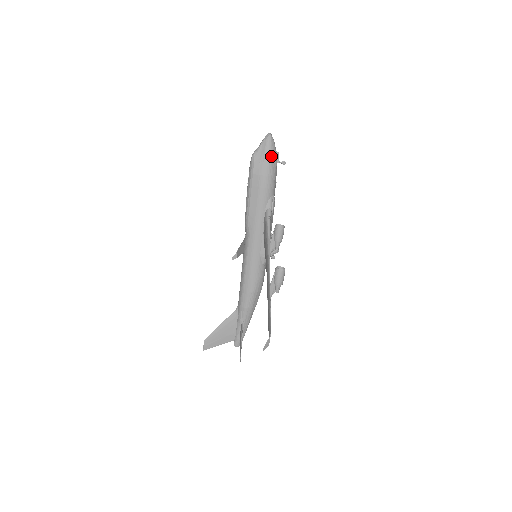
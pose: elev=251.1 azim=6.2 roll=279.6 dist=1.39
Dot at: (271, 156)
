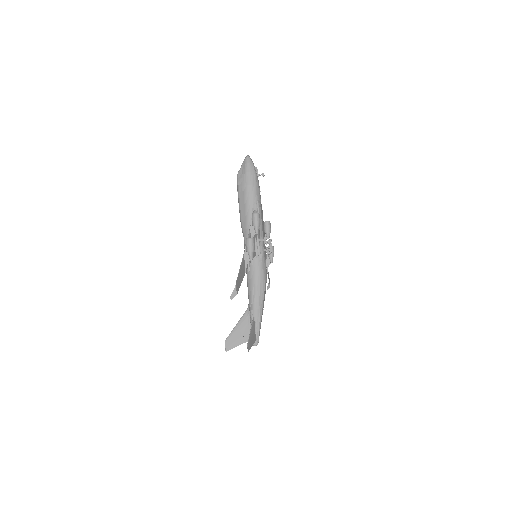
Dot at: (249, 170)
